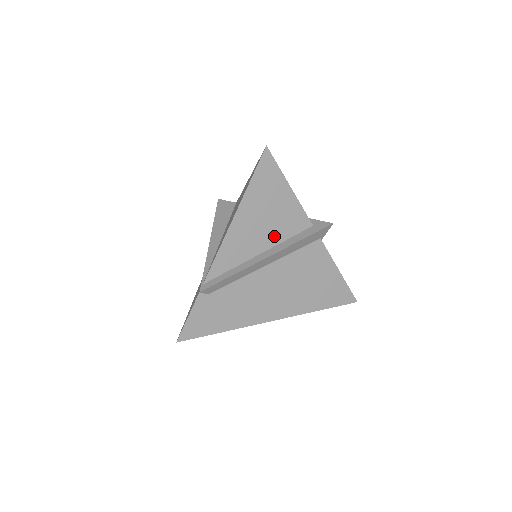
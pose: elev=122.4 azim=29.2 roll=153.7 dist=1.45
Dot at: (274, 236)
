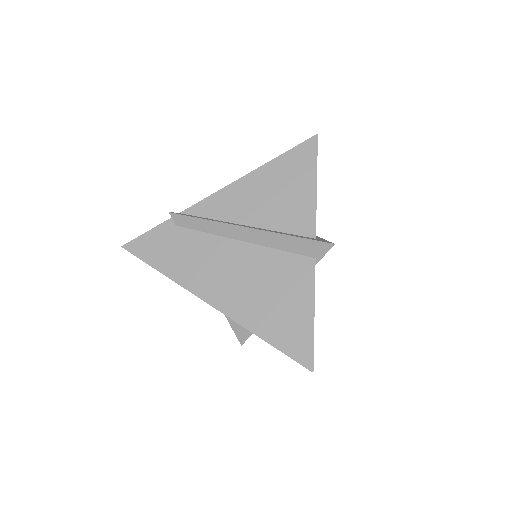
Dot at: (270, 219)
